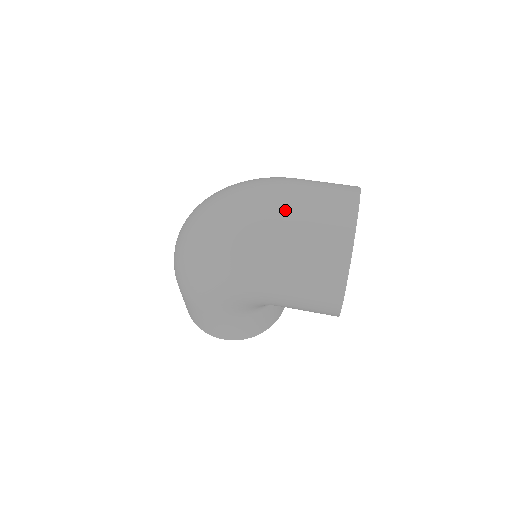
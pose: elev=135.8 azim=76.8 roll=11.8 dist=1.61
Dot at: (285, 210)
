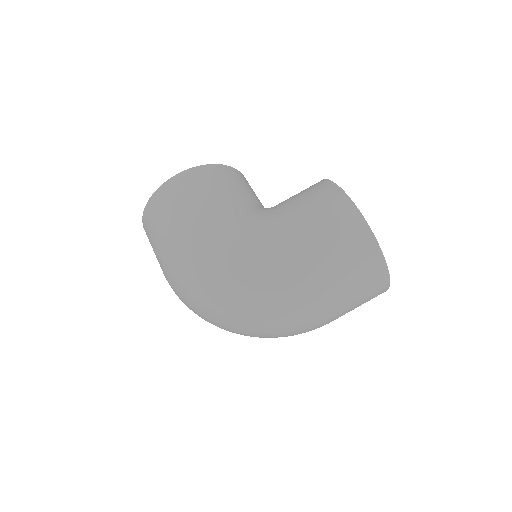
Dot at: occluded
